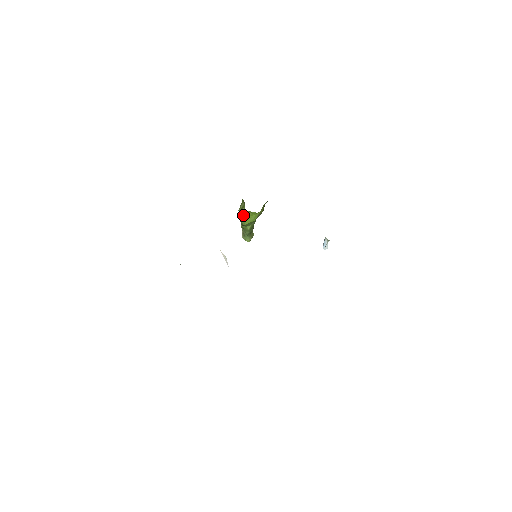
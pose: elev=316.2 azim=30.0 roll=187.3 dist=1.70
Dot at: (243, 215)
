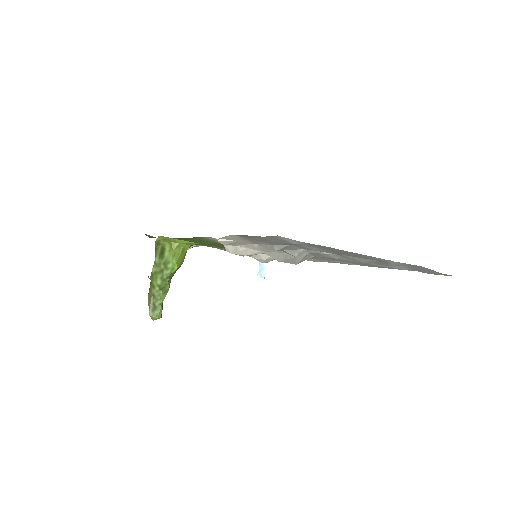
Dot at: (171, 255)
